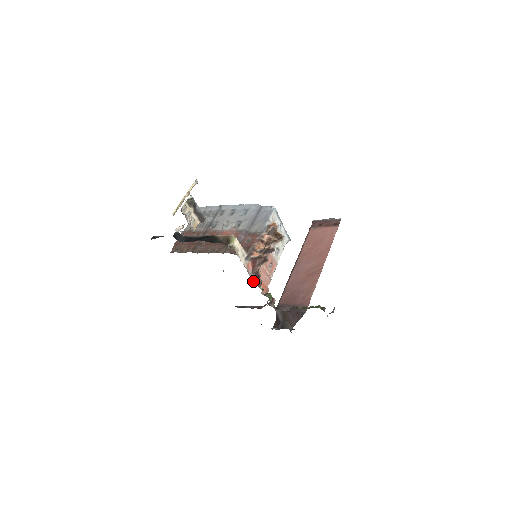
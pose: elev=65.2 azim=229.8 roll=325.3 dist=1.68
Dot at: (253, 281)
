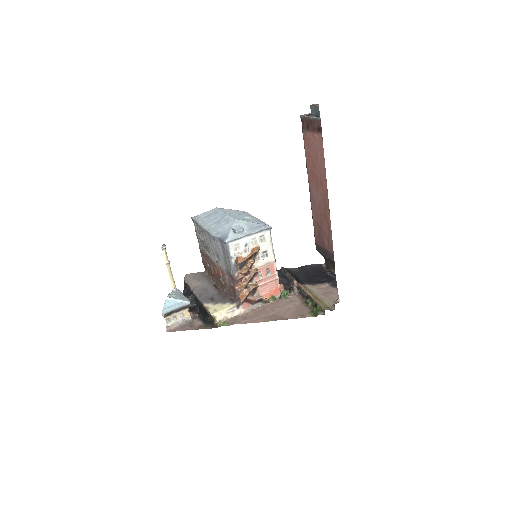
Dot at: (259, 306)
